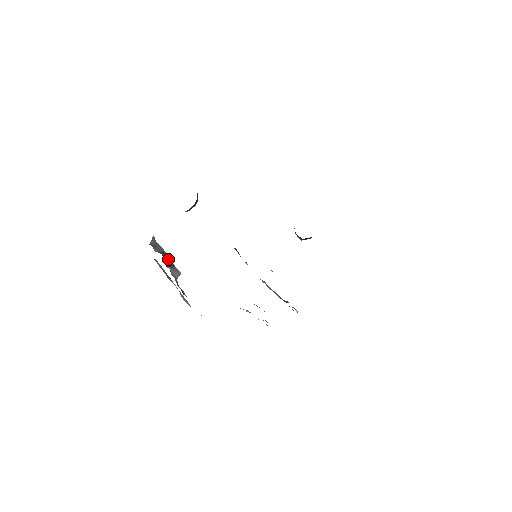
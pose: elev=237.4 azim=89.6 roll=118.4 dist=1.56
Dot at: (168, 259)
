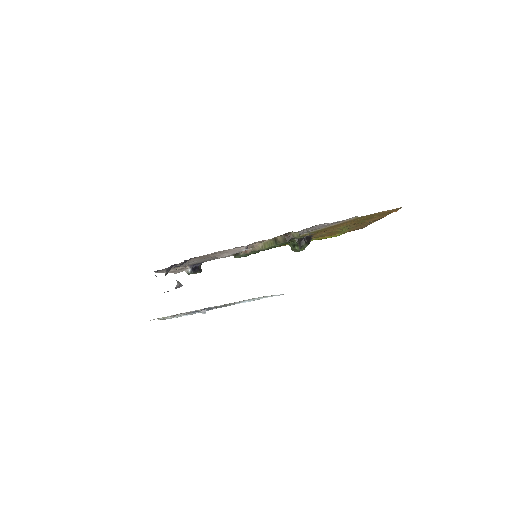
Dot at: occluded
